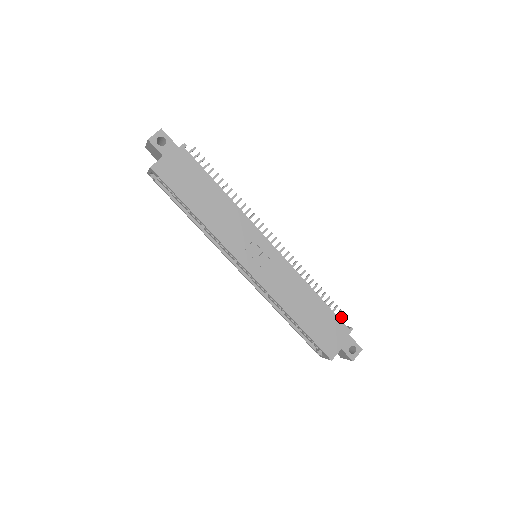
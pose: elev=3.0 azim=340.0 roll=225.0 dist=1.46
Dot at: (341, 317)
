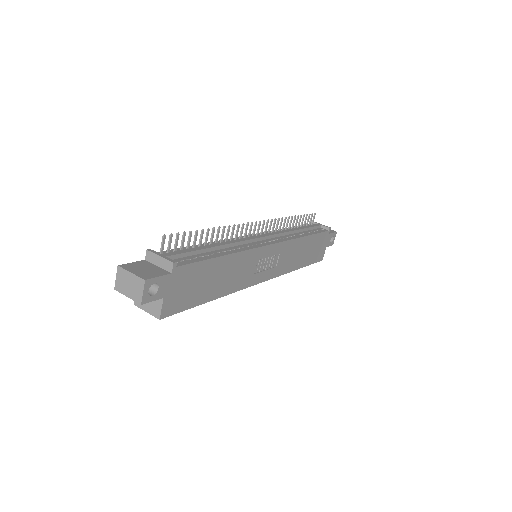
Dot at: (313, 218)
